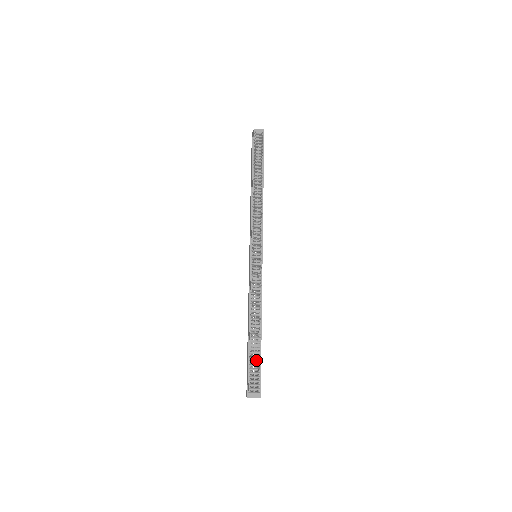
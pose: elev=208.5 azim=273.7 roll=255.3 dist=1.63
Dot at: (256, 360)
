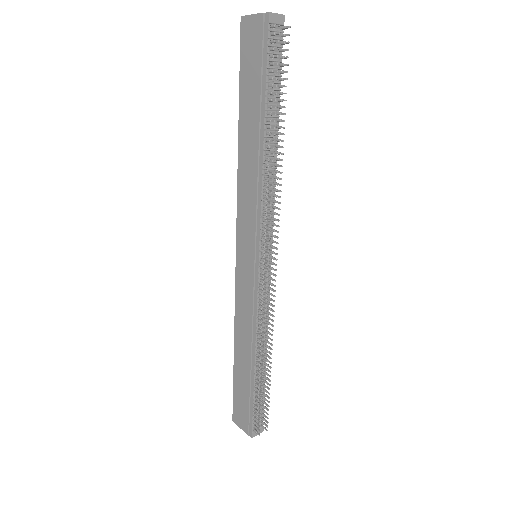
Dot at: (260, 395)
